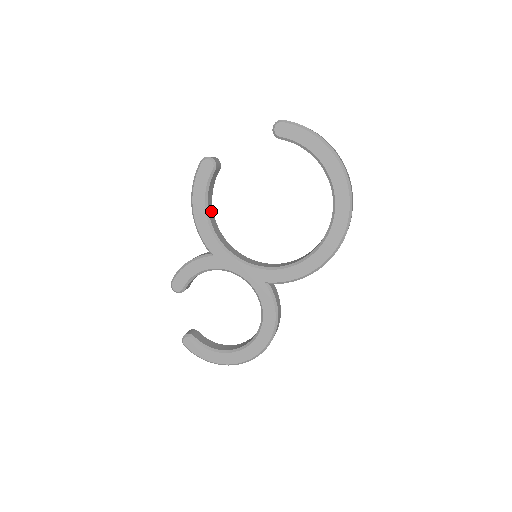
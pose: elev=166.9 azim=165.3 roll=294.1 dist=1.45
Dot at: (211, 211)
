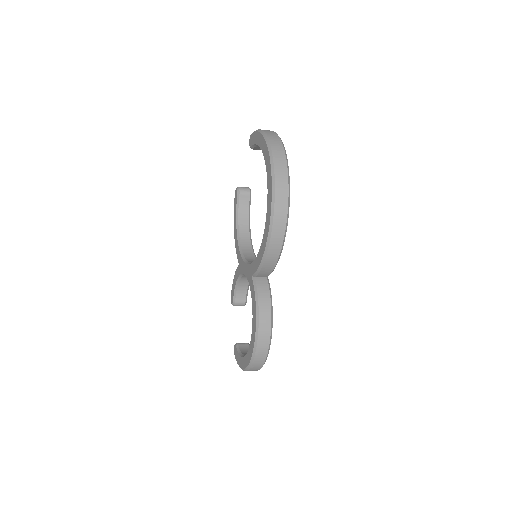
Dot at: (245, 230)
